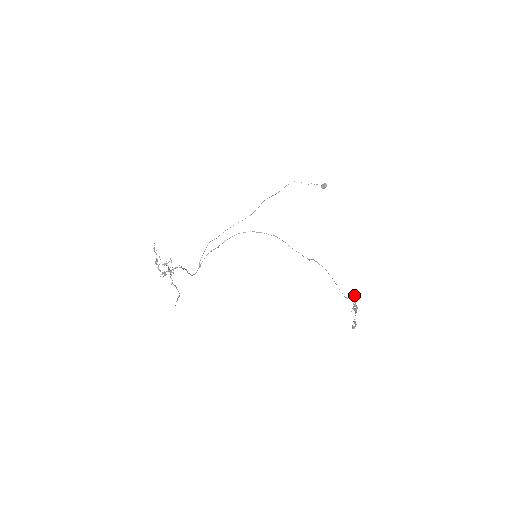
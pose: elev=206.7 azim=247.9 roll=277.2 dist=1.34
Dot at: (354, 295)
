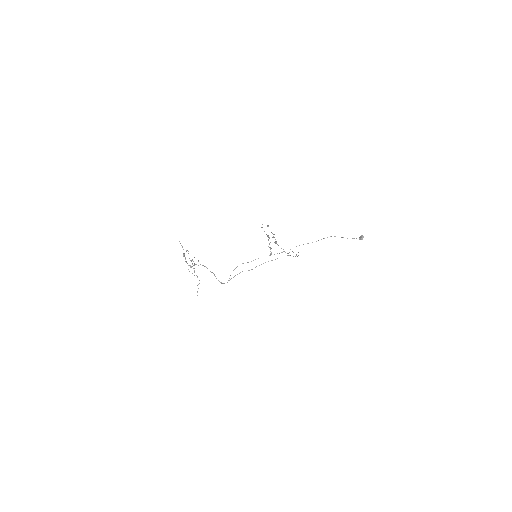
Dot at: (268, 225)
